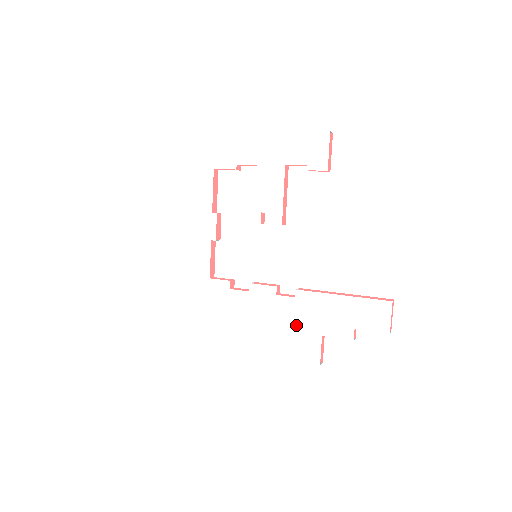
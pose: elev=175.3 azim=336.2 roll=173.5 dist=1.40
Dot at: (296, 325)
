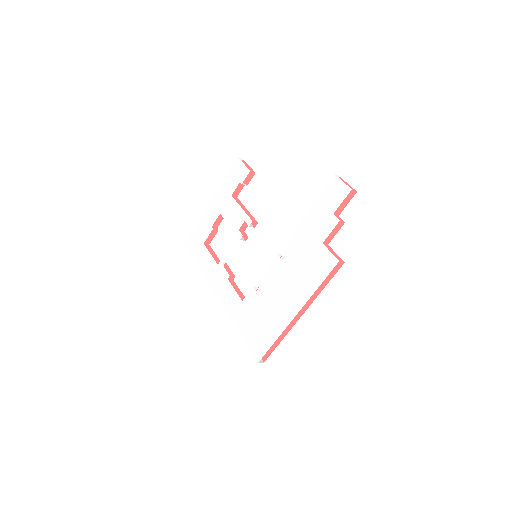
Dot at: (305, 258)
